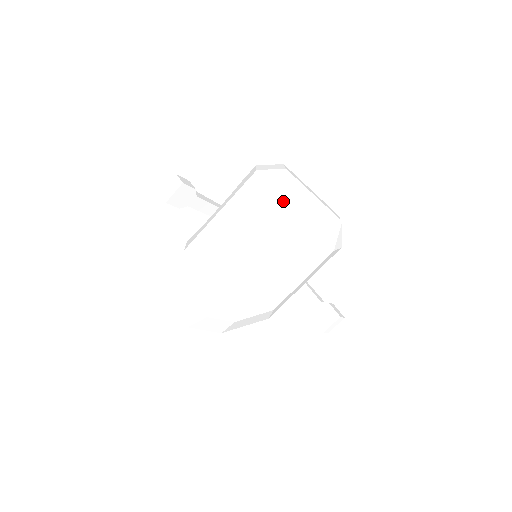
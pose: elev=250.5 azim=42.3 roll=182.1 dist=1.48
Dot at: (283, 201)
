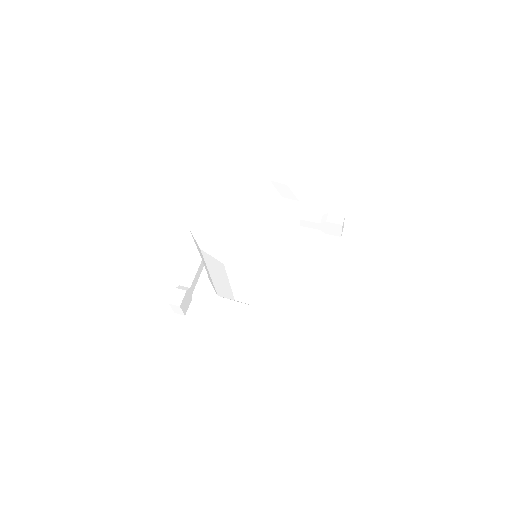
Dot at: (240, 252)
